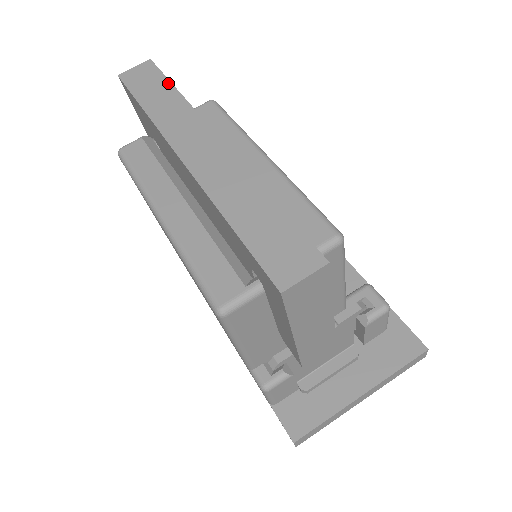
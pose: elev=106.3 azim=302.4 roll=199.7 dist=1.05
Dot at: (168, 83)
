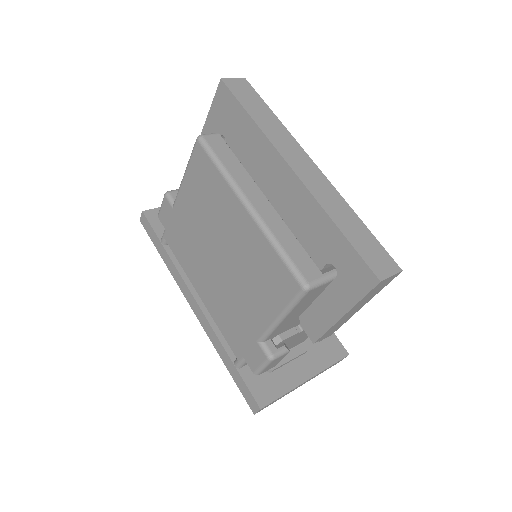
Dot at: (266, 105)
